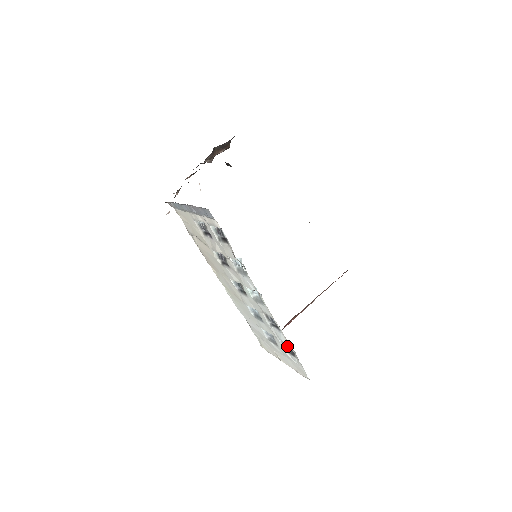
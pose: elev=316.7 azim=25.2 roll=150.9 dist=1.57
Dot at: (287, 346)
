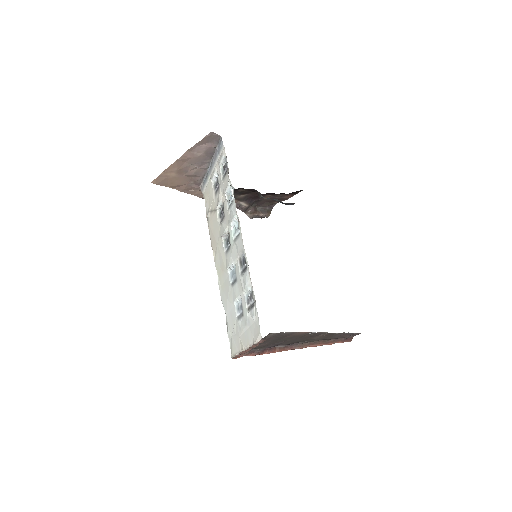
Dot at: (250, 298)
